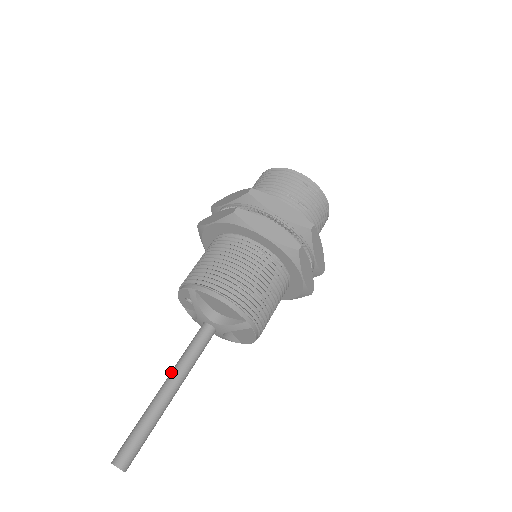
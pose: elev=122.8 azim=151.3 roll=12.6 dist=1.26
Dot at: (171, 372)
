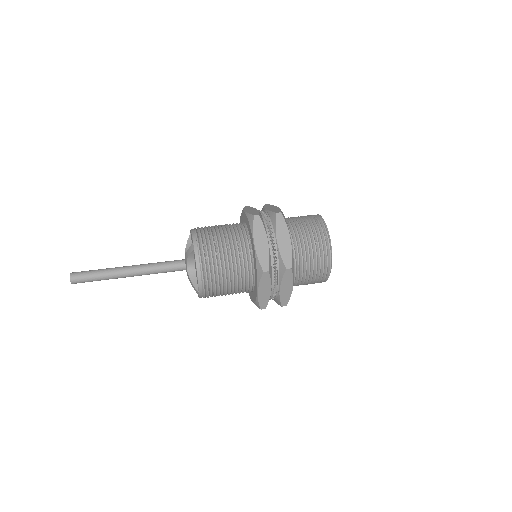
Dot at: occluded
